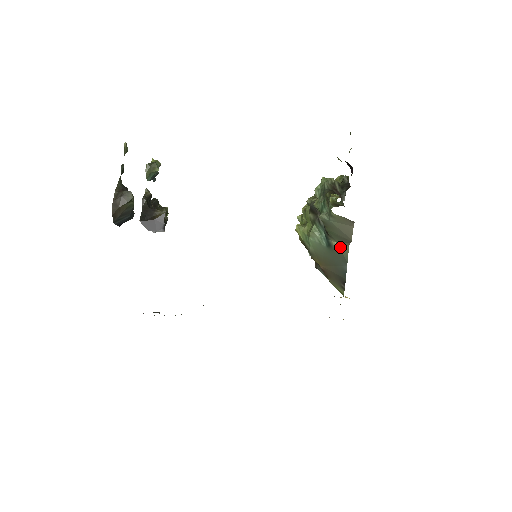
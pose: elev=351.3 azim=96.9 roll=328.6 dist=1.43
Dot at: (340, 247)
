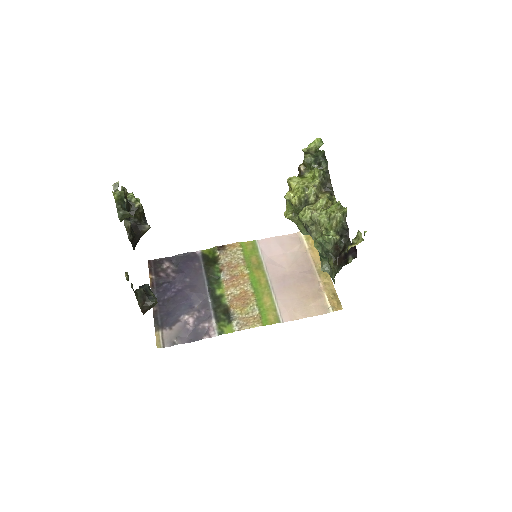
Dot at: occluded
